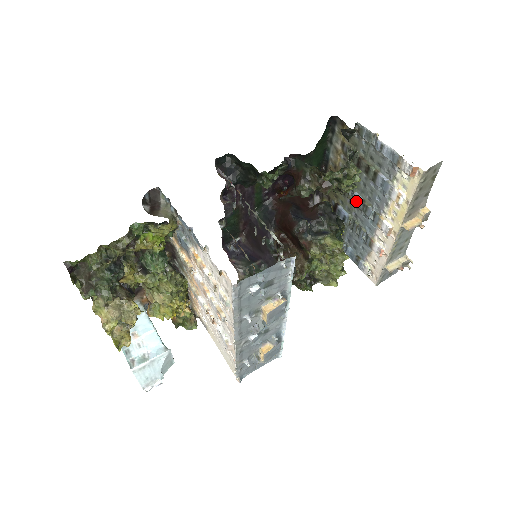
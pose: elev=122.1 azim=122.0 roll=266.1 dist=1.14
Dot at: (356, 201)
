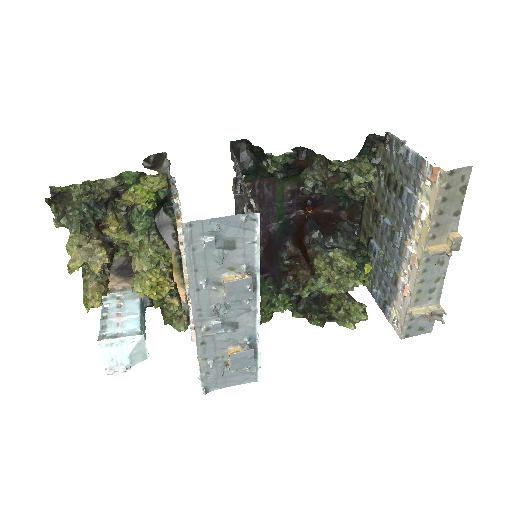
Dot at: (385, 228)
